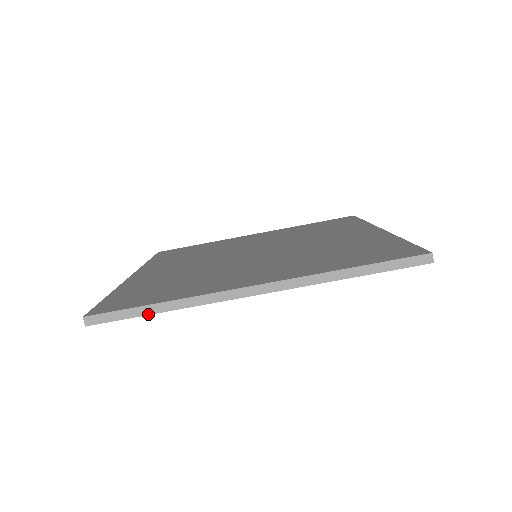
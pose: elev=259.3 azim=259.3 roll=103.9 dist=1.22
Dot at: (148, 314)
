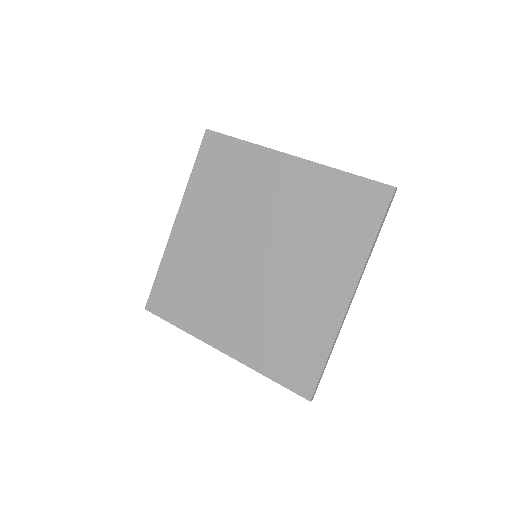
Dot at: (236, 138)
